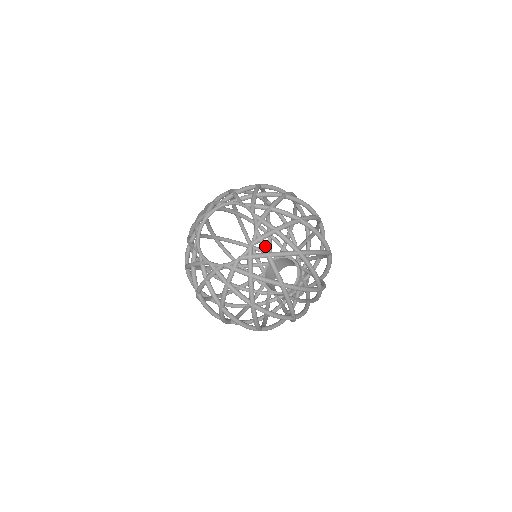
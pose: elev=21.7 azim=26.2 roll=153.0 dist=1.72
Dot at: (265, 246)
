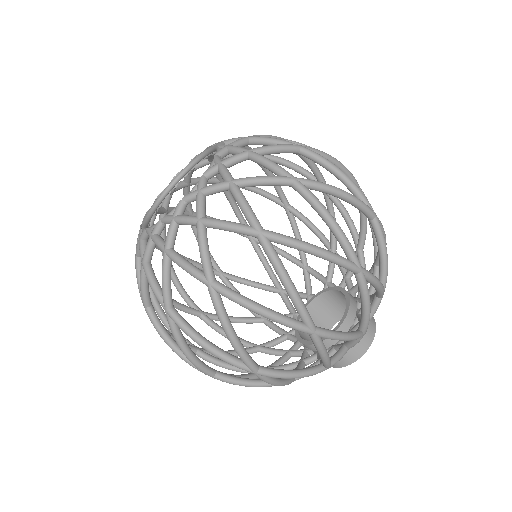
Dot at: (199, 204)
